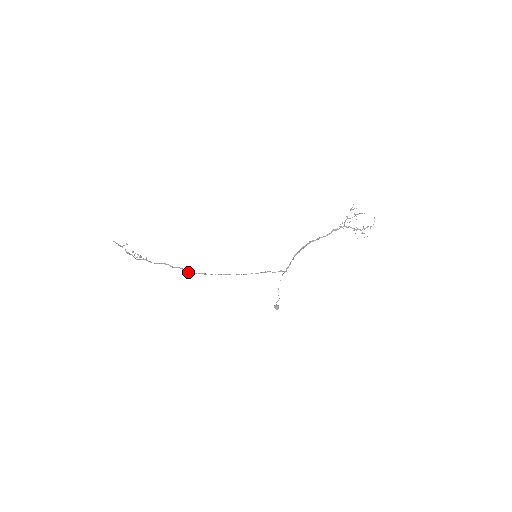
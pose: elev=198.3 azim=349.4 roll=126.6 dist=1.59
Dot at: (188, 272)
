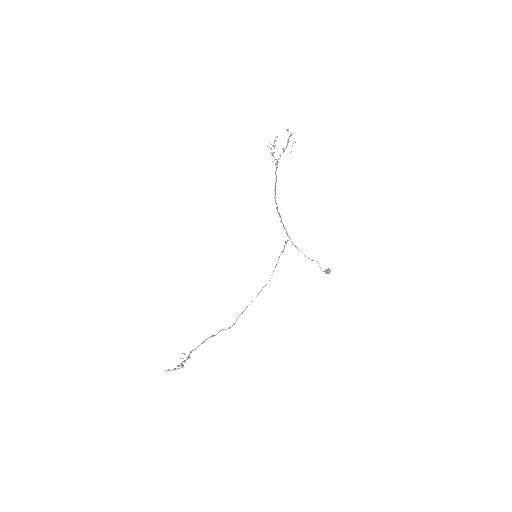
Dot at: occluded
